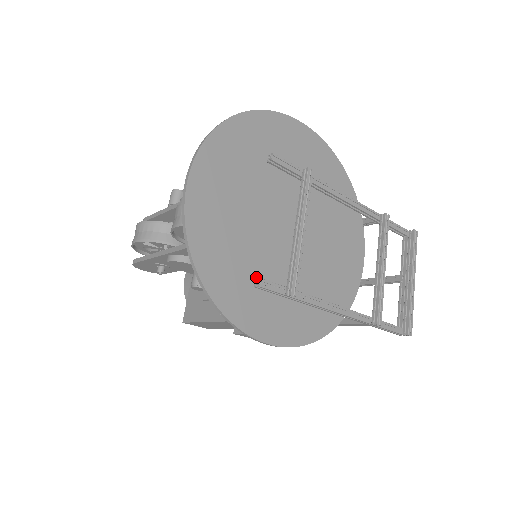
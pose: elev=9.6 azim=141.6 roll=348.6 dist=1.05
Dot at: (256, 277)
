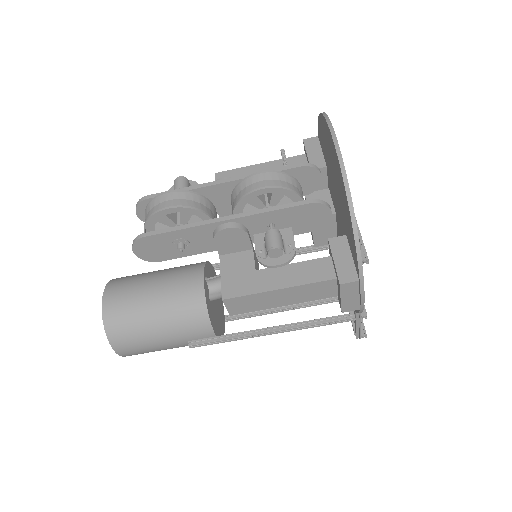
Dot at: occluded
